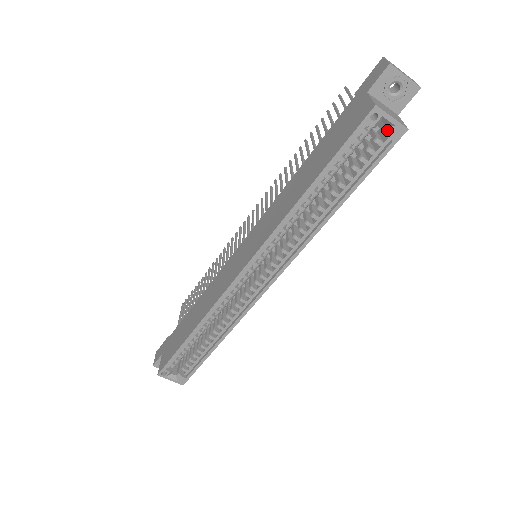
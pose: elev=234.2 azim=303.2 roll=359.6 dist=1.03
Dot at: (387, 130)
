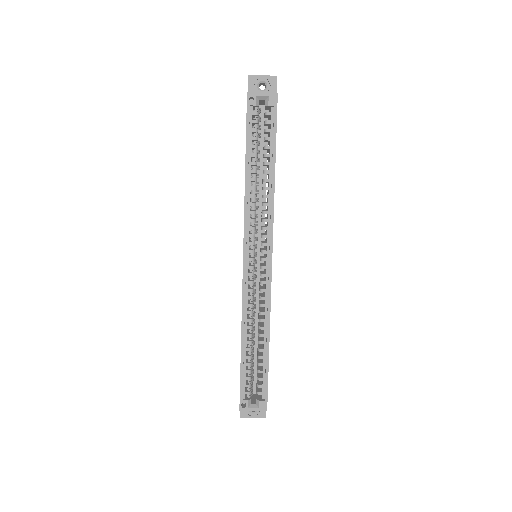
Dot at: (266, 103)
